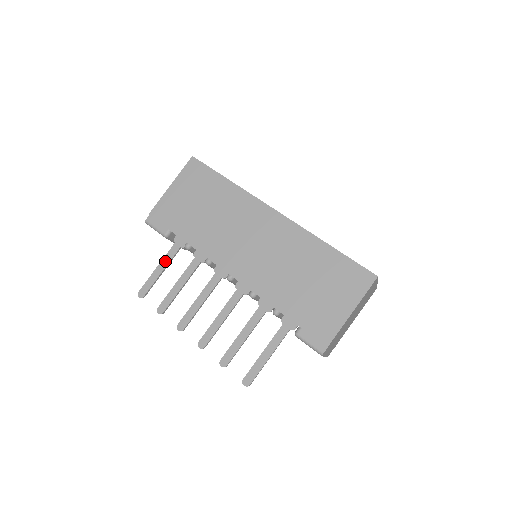
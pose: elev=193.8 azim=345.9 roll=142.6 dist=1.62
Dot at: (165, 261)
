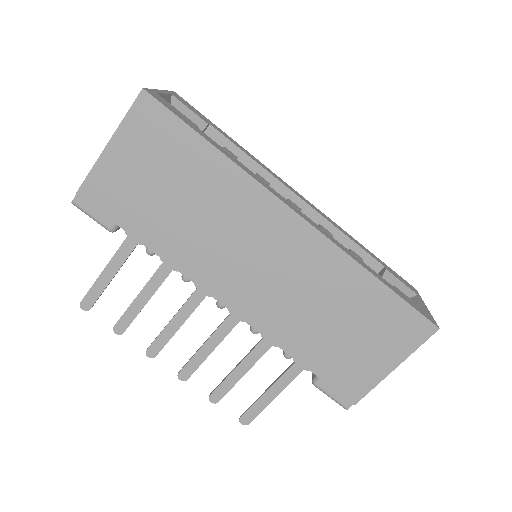
Dot at: (115, 263)
